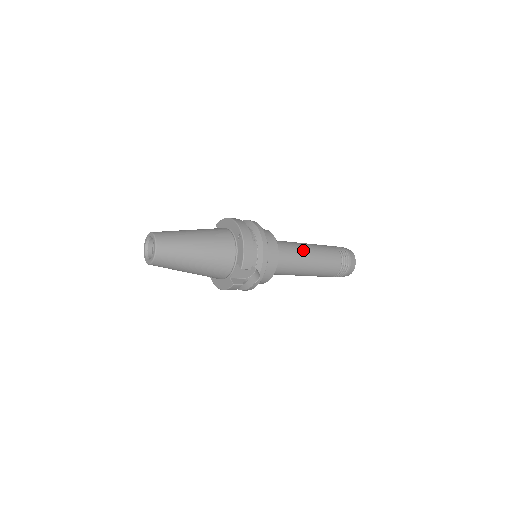
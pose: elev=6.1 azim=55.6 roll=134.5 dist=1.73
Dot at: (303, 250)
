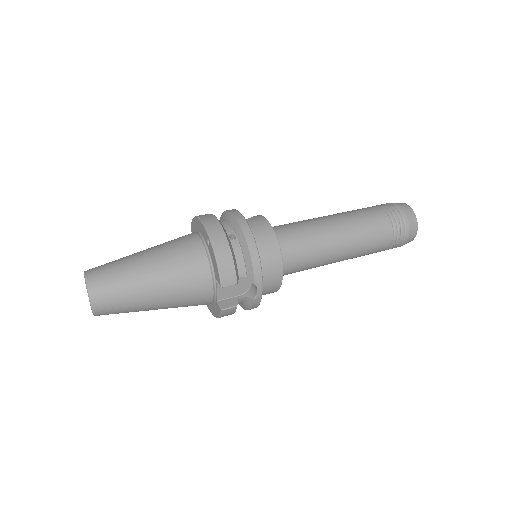
Dot at: (324, 227)
